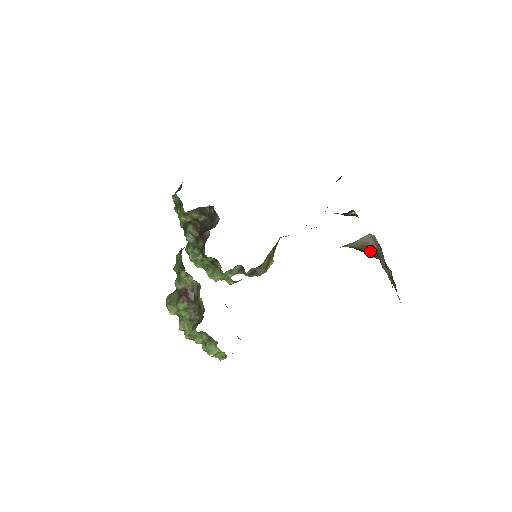
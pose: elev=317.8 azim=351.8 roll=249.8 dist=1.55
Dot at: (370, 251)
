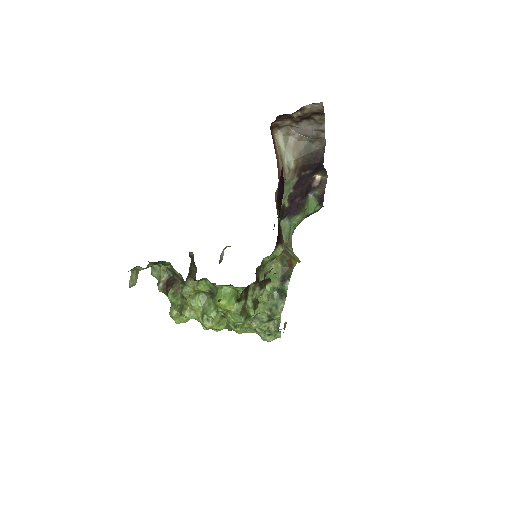
Dot at: (309, 148)
